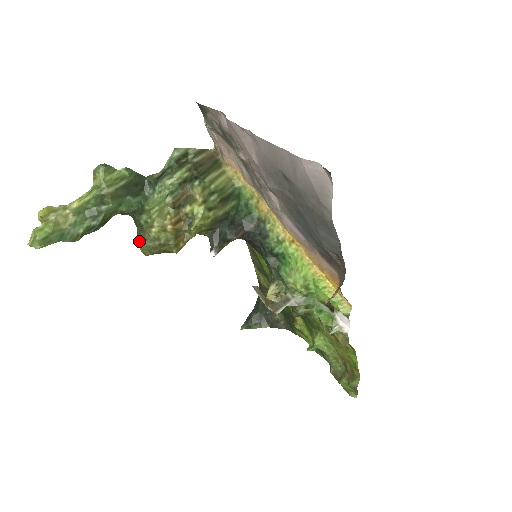
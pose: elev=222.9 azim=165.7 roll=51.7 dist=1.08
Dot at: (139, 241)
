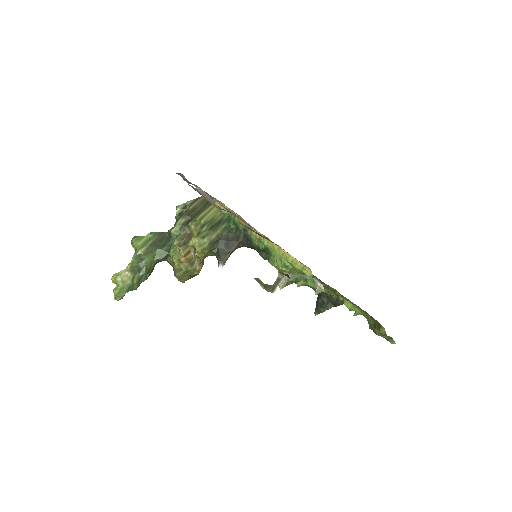
Dot at: (174, 275)
